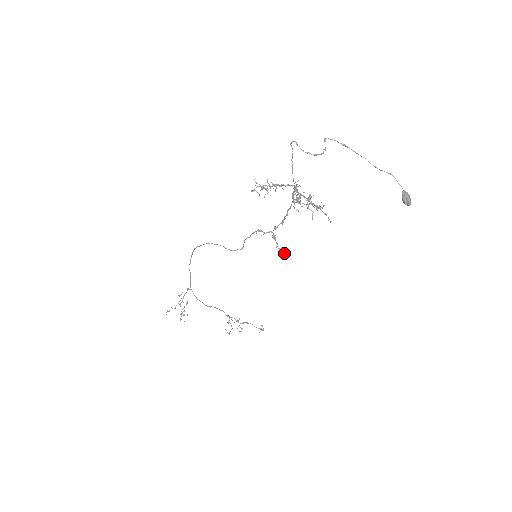
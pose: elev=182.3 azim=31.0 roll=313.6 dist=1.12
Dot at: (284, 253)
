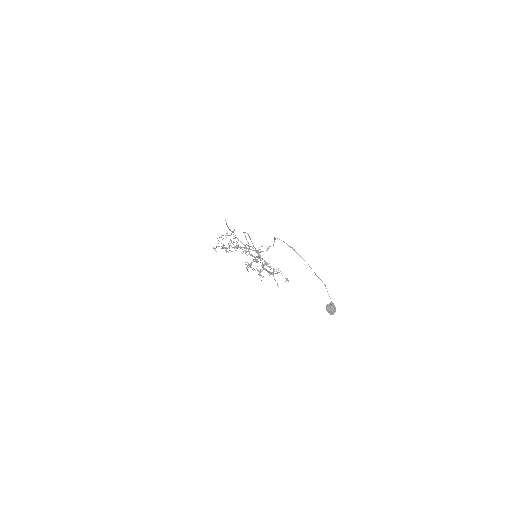
Dot at: occluded
